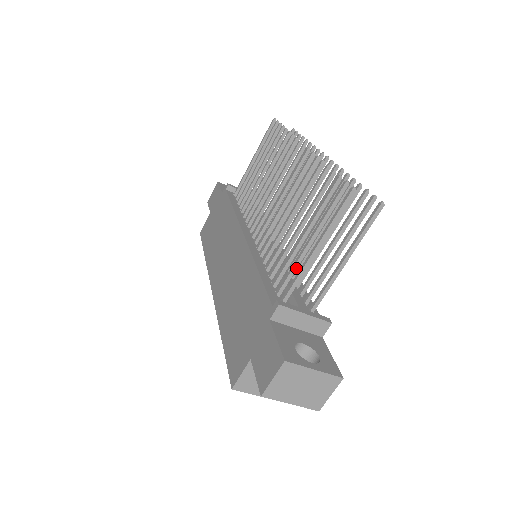
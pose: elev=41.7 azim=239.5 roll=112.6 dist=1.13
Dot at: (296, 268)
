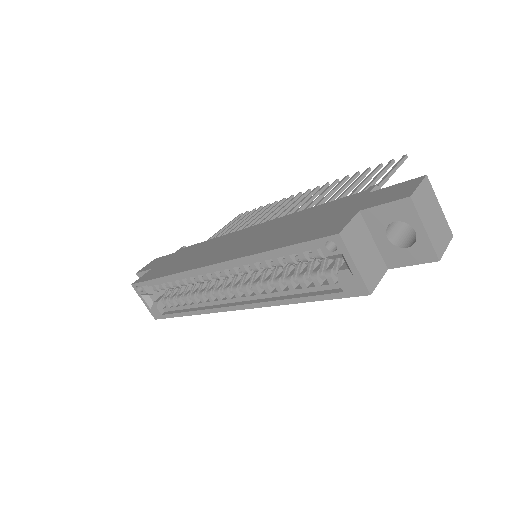
Dot at: occluded
